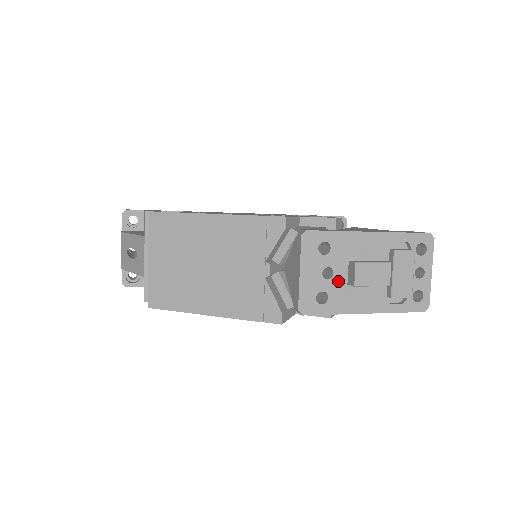
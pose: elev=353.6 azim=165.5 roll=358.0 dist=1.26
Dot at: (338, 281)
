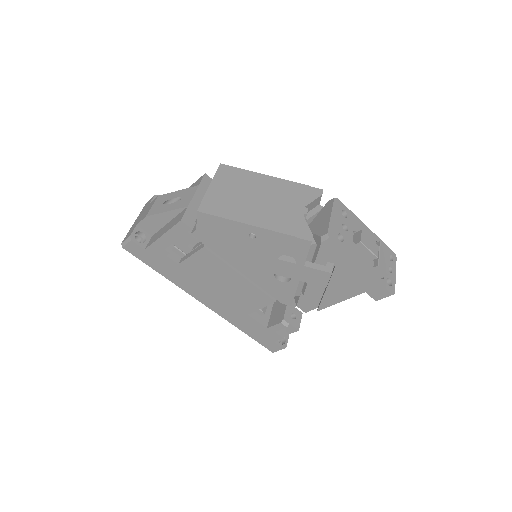
Dot at: (349, 236)
